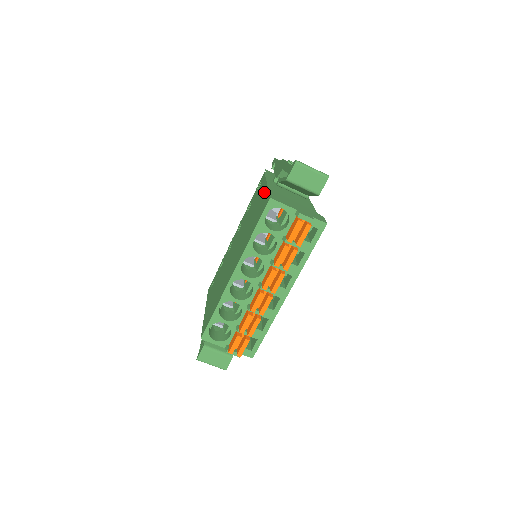
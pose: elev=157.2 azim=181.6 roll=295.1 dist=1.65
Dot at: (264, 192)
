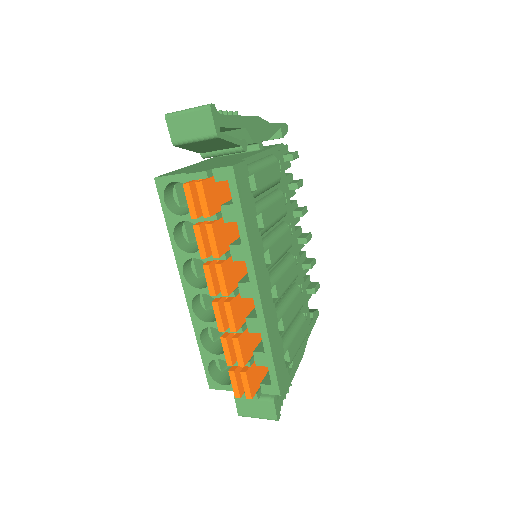
Dot at: occluded
